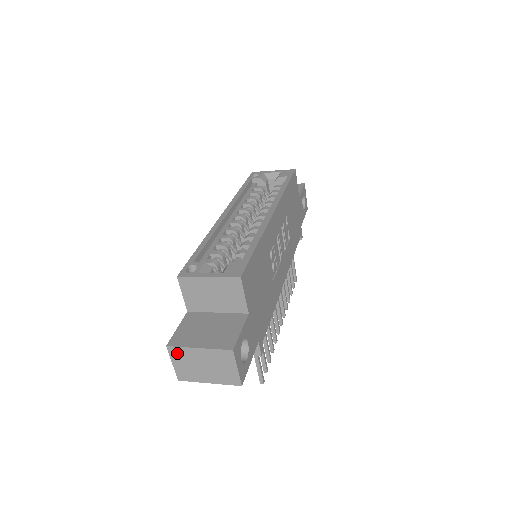
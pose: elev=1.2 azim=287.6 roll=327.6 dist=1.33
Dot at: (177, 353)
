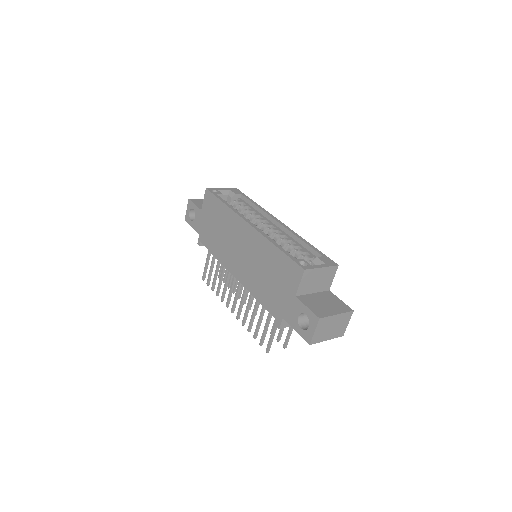
Dot at: (323, 322)
